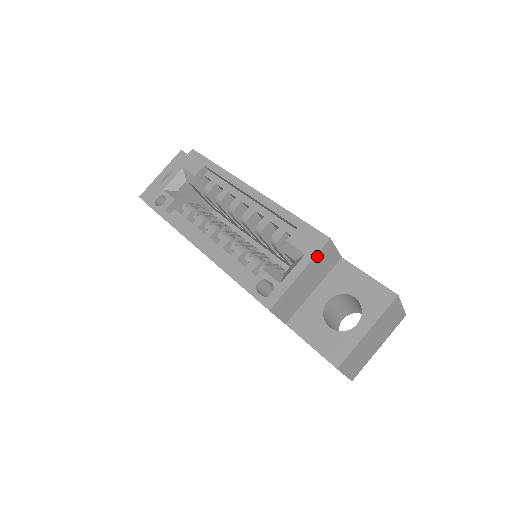
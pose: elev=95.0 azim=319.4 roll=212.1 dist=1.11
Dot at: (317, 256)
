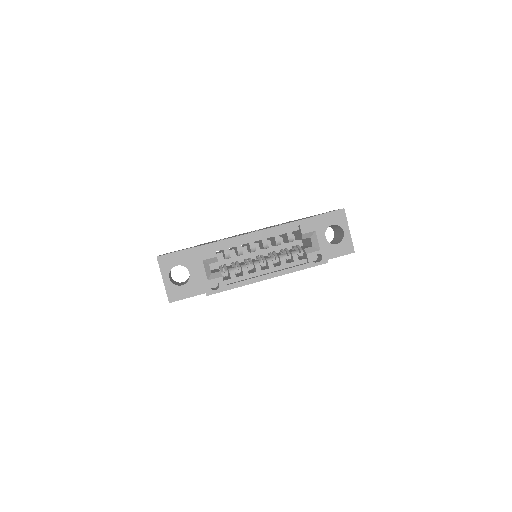
Dot at: (319, 227)
